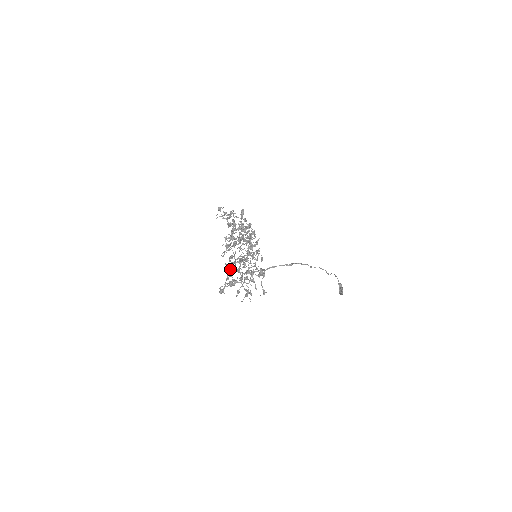
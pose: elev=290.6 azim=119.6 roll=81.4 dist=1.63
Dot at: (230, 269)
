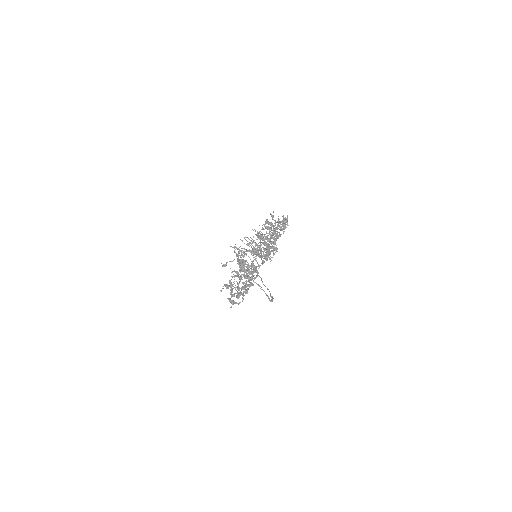
Dot at: occluded
